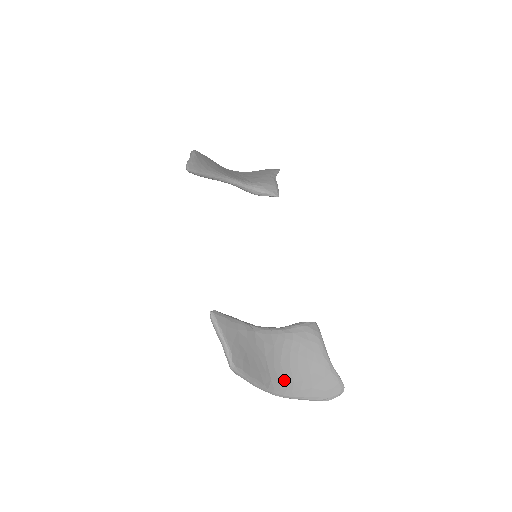
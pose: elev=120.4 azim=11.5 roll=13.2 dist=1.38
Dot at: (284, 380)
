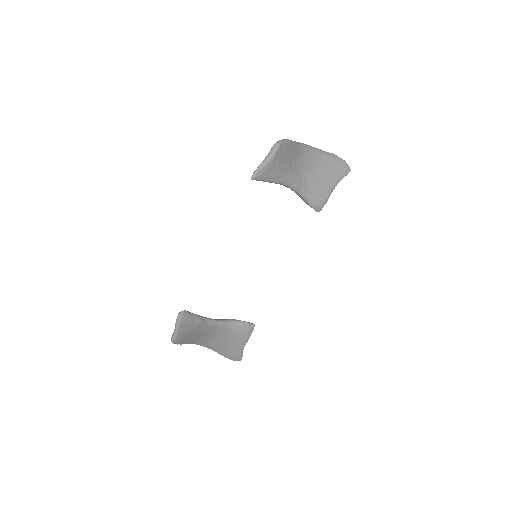
Dot at: (206, 342)
